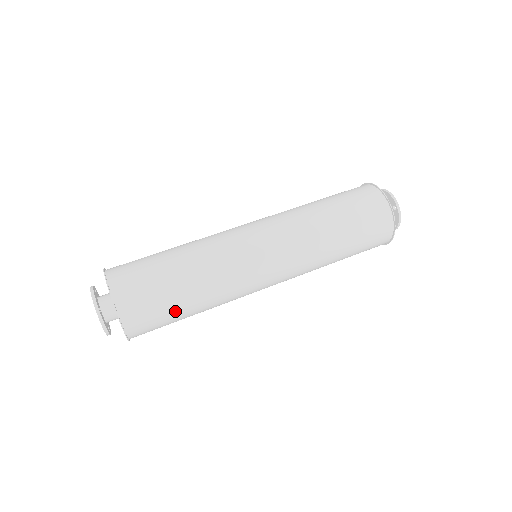
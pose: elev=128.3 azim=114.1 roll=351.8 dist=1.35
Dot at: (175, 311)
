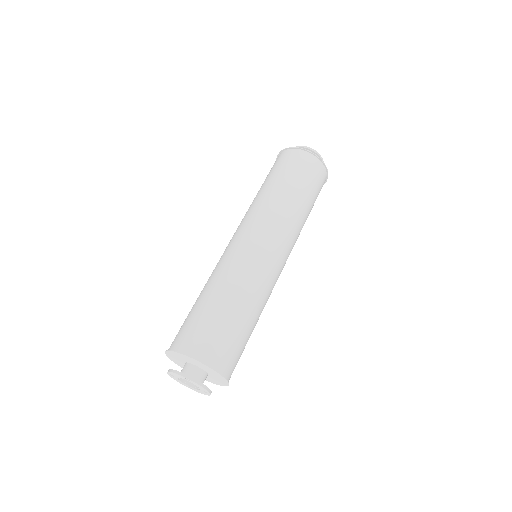
Dot at: occluded
